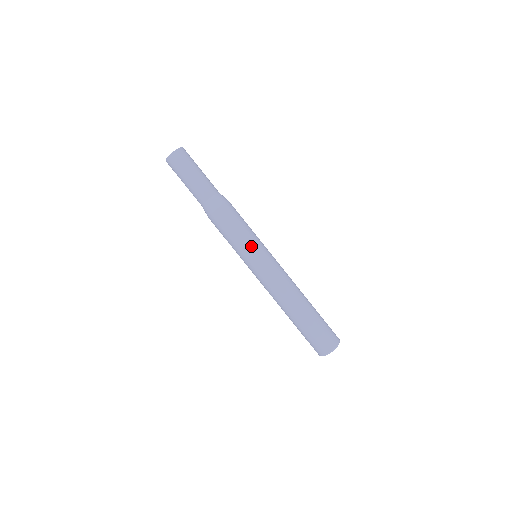
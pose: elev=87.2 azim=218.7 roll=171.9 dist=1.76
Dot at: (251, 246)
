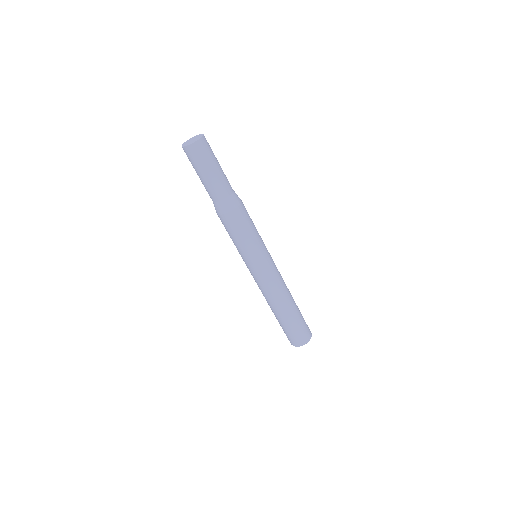
Dot at: (256, 251)
